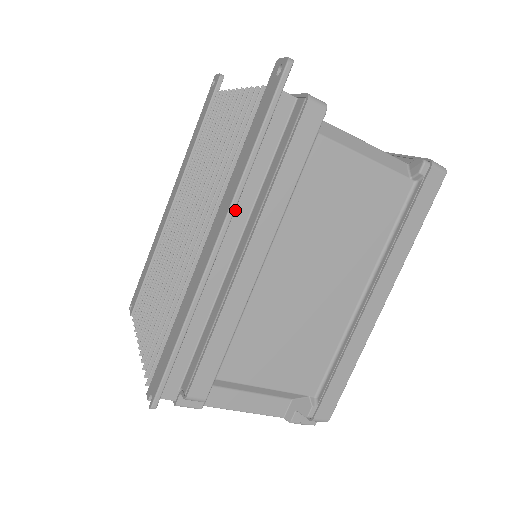
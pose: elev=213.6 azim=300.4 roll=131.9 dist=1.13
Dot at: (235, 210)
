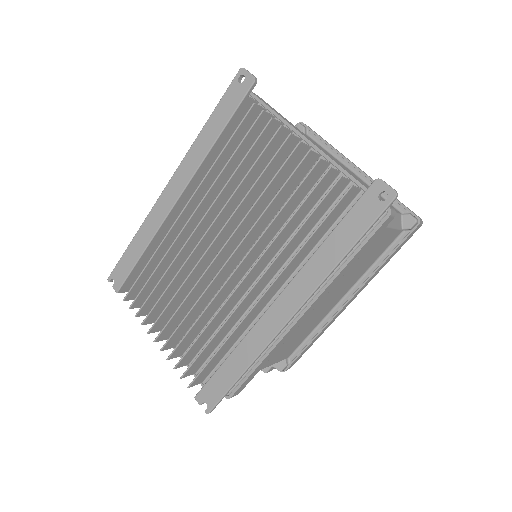
Dot at: occluded
